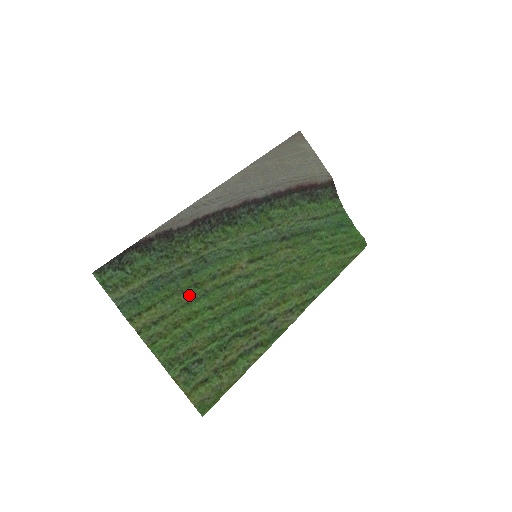
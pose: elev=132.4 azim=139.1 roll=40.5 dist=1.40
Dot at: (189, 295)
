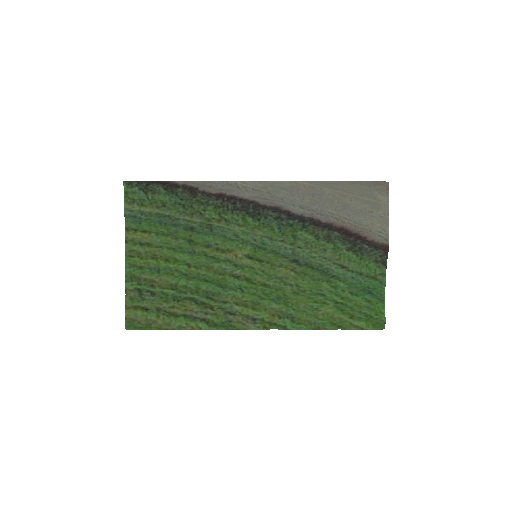
Dot at: (179, 244)
